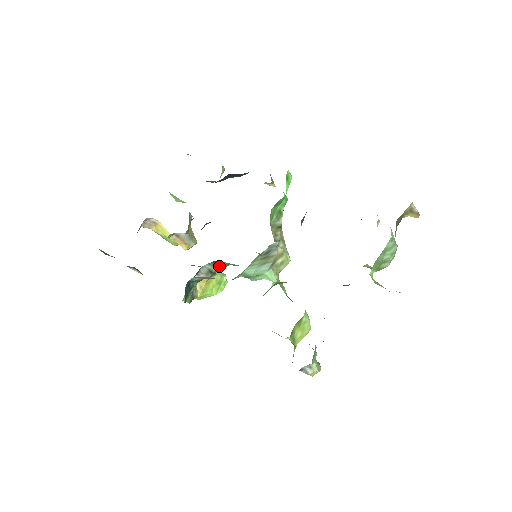
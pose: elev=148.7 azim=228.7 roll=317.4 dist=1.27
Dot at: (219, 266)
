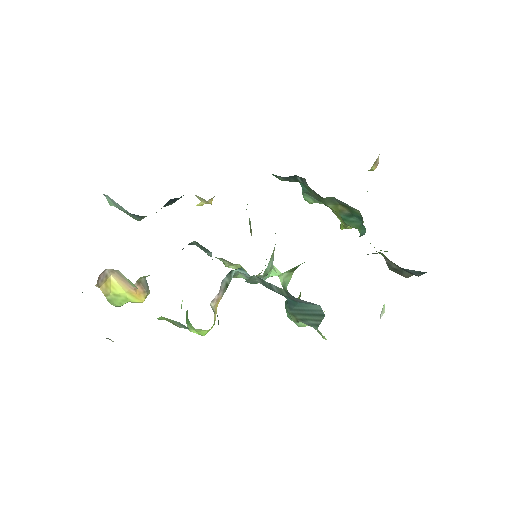
Dot at: (232, 277)
